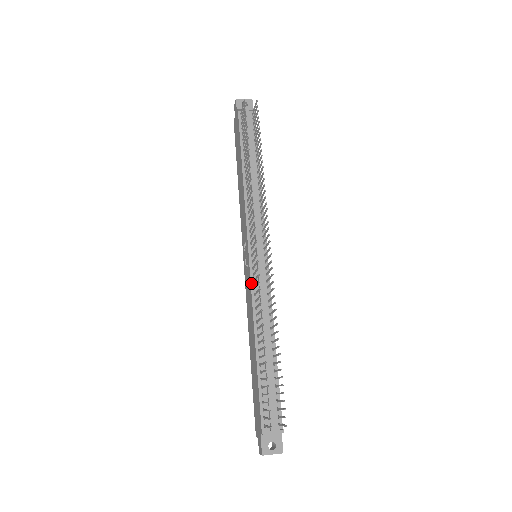
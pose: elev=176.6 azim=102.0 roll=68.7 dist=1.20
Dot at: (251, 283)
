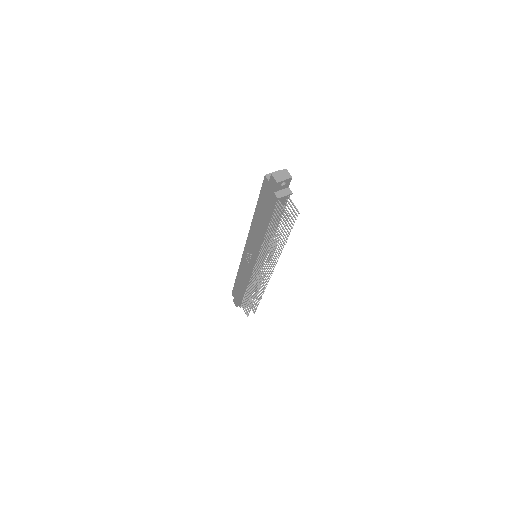
Dot at: (251, 274)
